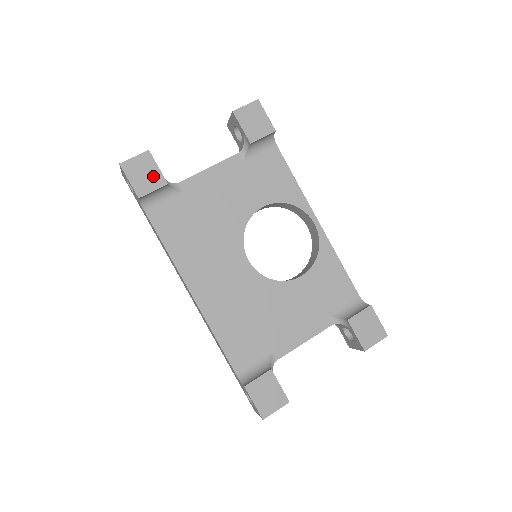
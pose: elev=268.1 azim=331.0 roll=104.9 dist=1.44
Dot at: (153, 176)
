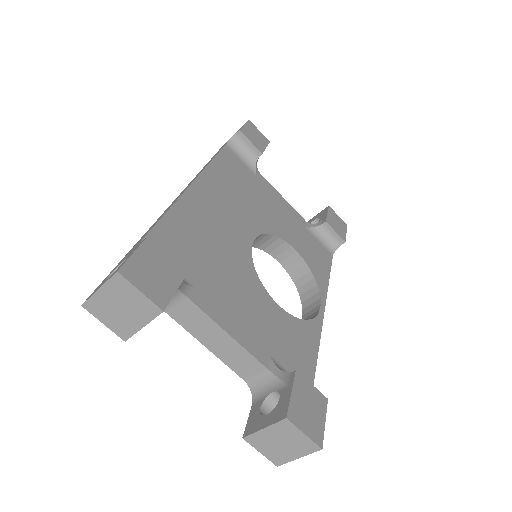
Dot at: (259, 143)
